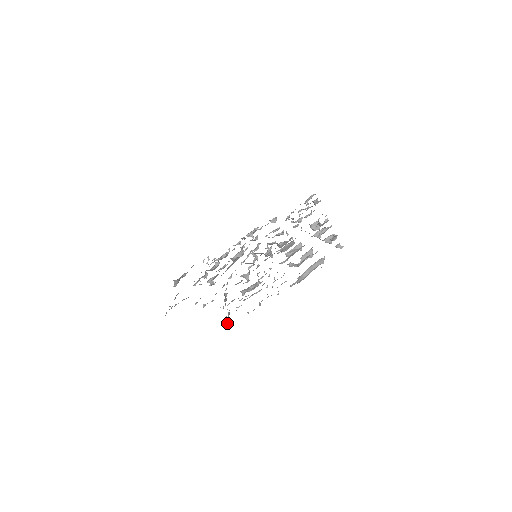
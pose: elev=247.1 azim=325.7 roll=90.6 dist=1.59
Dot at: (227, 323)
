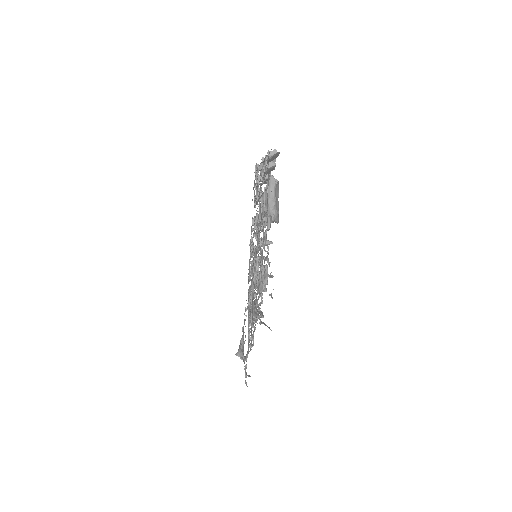
Dot at: occluded
